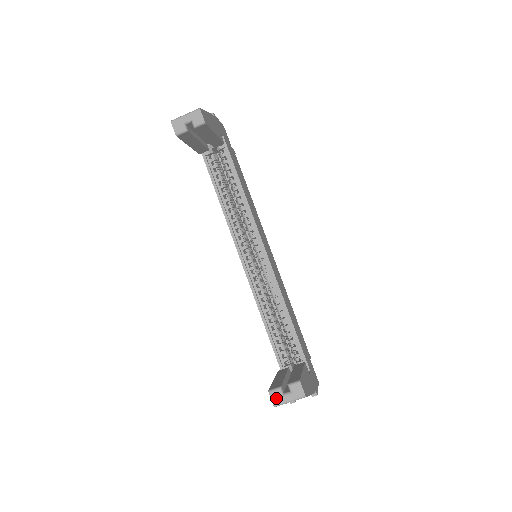
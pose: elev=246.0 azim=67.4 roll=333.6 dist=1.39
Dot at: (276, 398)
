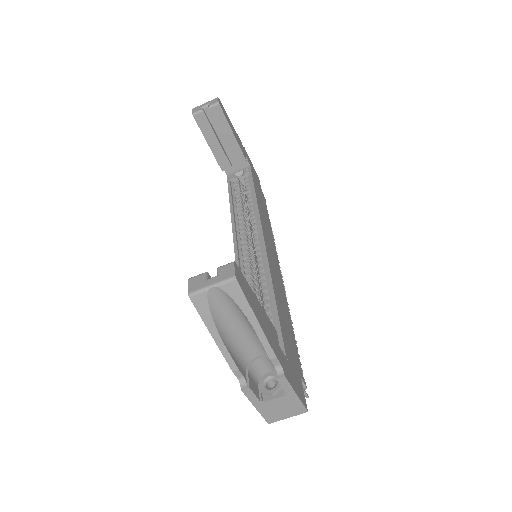
Dot at: (195, 284)
